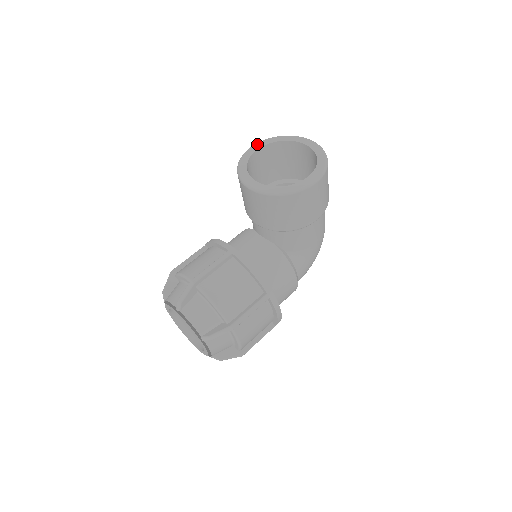
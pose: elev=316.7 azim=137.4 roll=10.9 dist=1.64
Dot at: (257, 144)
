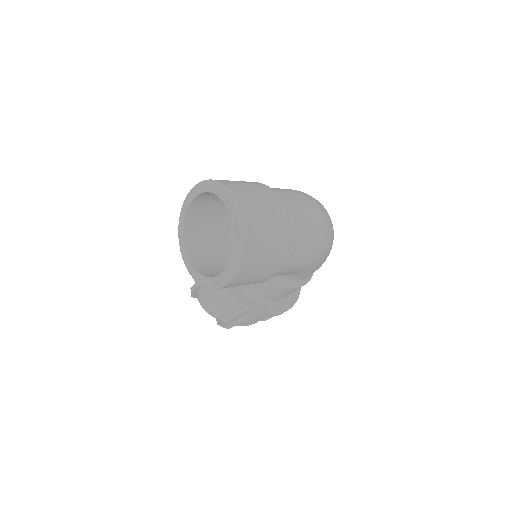
Dot at: (194, 189)
